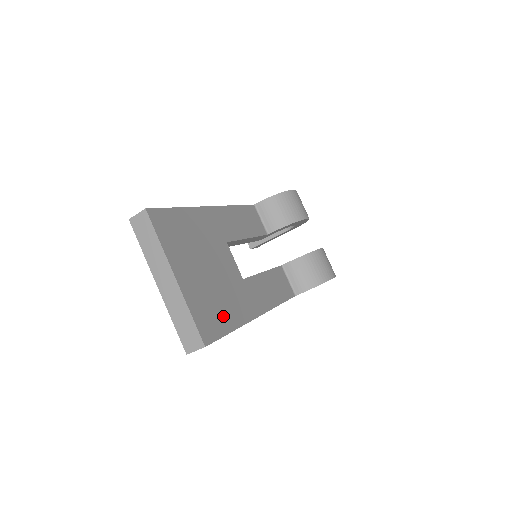
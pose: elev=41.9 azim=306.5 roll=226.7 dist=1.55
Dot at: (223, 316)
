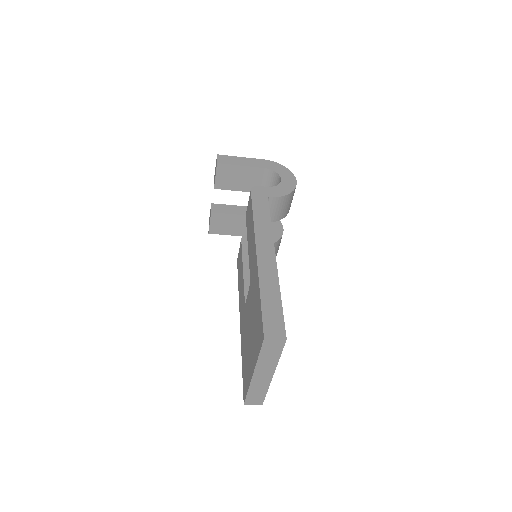
Dot at: occluded
